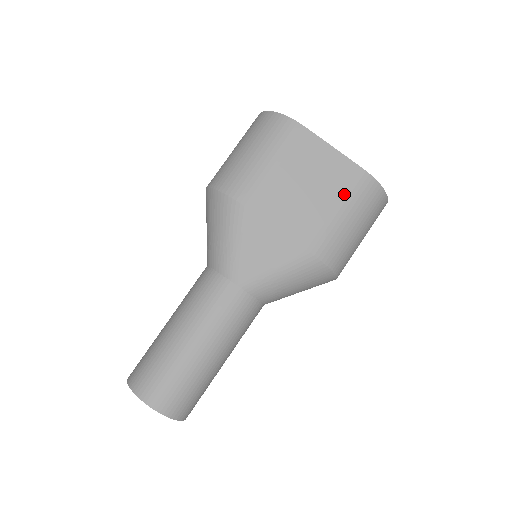
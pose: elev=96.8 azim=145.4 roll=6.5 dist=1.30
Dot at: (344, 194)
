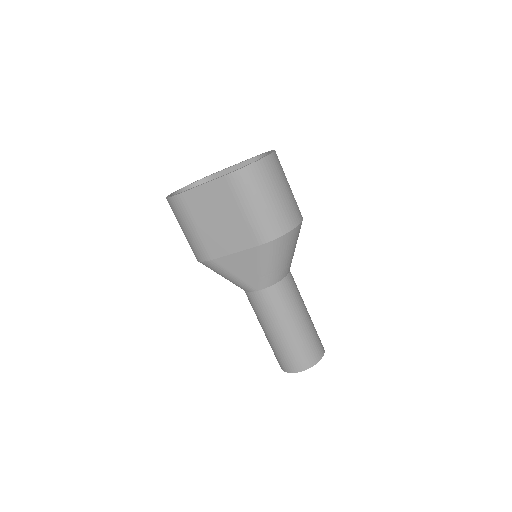
Dot at: (235, 199)
